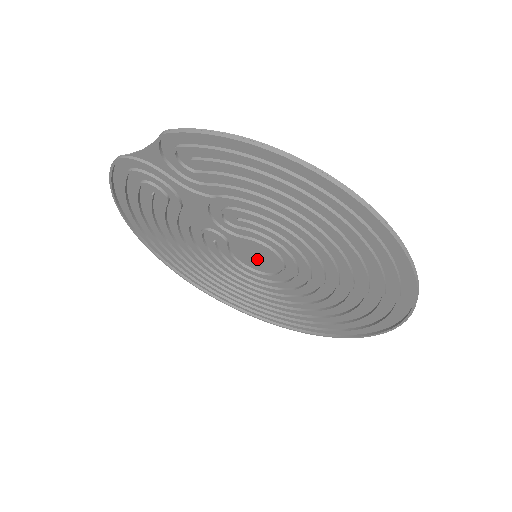
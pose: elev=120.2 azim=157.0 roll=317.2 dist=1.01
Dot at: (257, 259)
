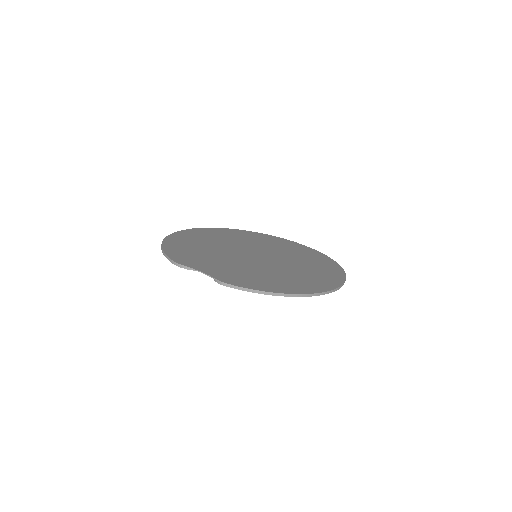
Dot at: (256, 255)
